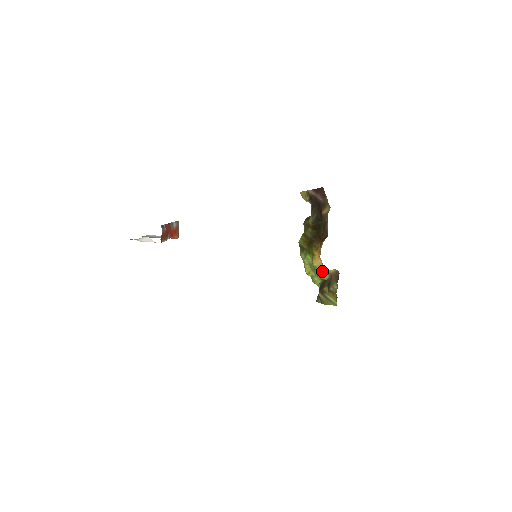
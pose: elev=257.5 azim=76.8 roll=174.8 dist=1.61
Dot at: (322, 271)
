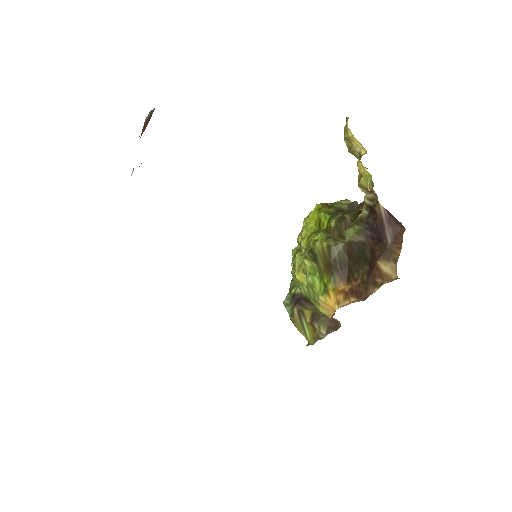
Dot at: (322, 312)
